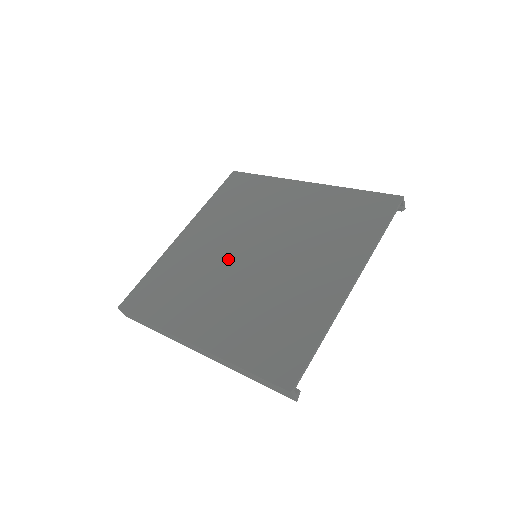
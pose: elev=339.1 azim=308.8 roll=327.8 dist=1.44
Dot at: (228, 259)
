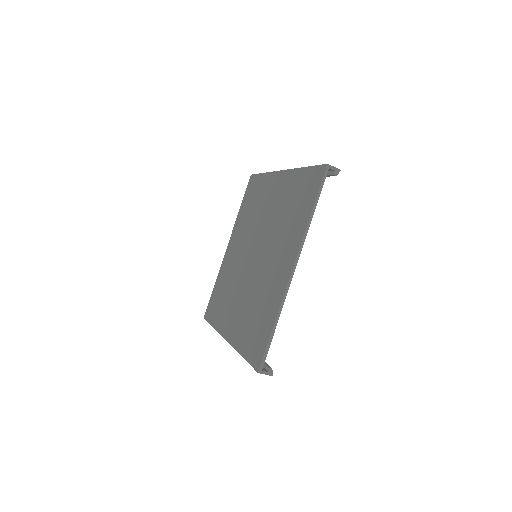
Dot at: (243, 264)
